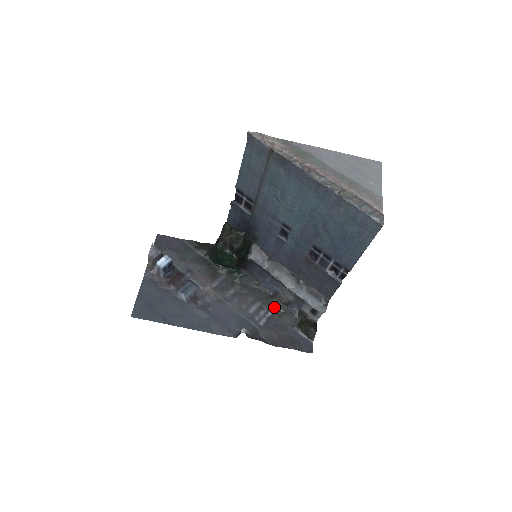
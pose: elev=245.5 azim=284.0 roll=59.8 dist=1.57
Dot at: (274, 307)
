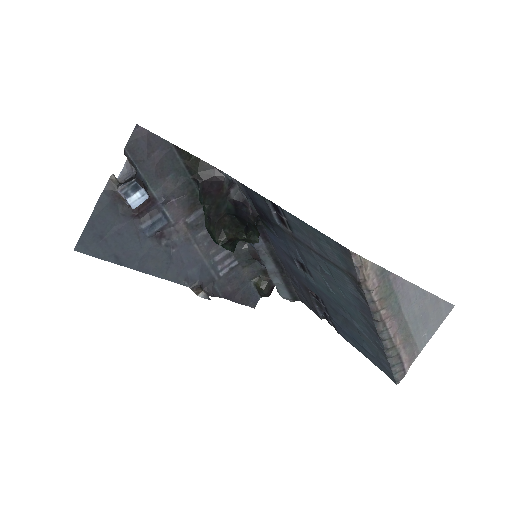
Dot at: (243, 258)
